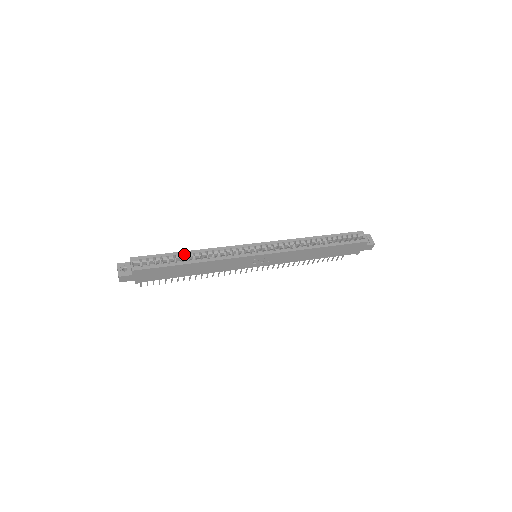
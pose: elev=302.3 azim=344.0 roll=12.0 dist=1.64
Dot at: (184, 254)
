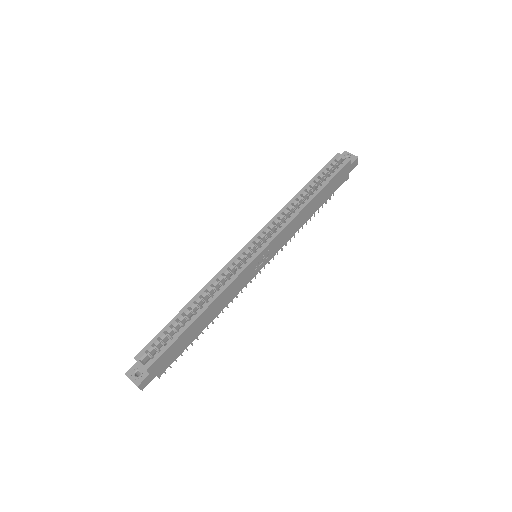
Dot at: (185, 311)
